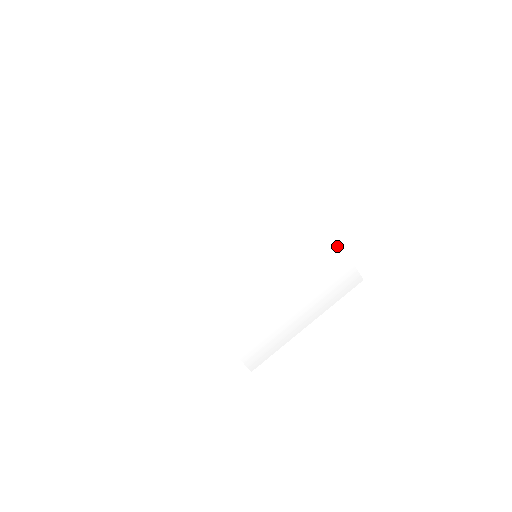
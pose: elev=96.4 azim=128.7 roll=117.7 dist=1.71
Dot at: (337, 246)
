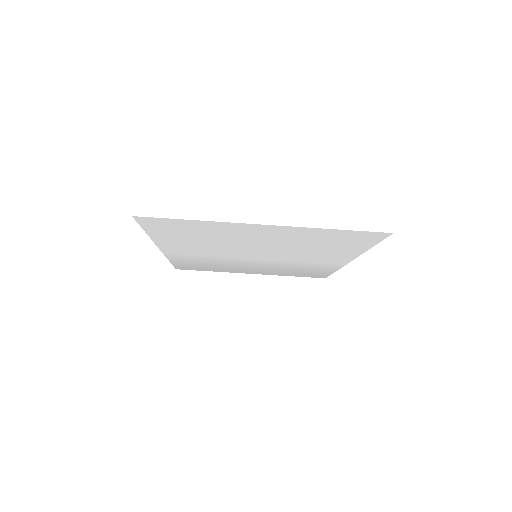
Dot at: (333, 270)
